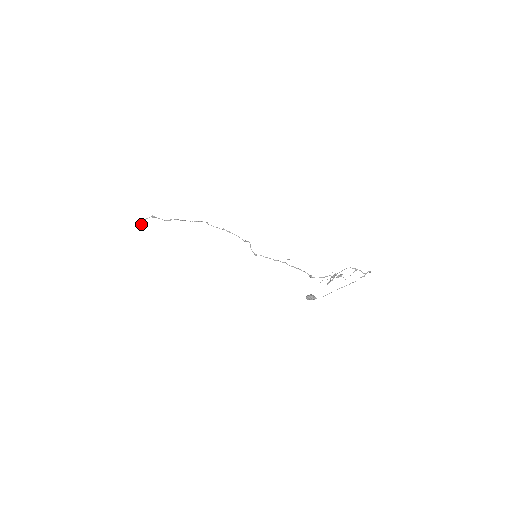
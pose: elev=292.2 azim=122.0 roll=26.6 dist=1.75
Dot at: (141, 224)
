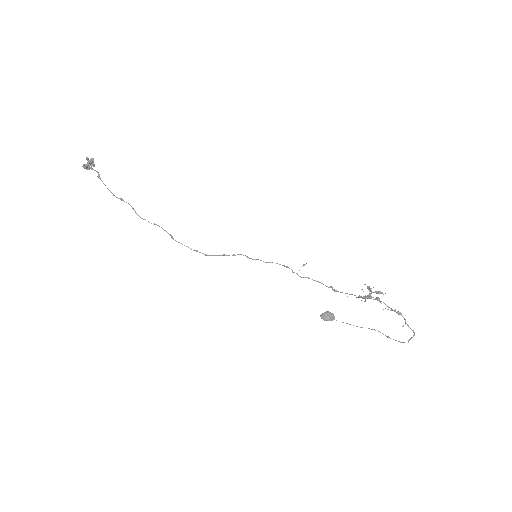
Dot at: (89, 168)
